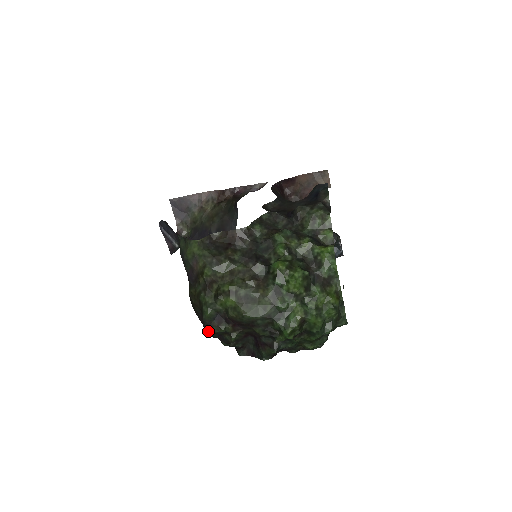
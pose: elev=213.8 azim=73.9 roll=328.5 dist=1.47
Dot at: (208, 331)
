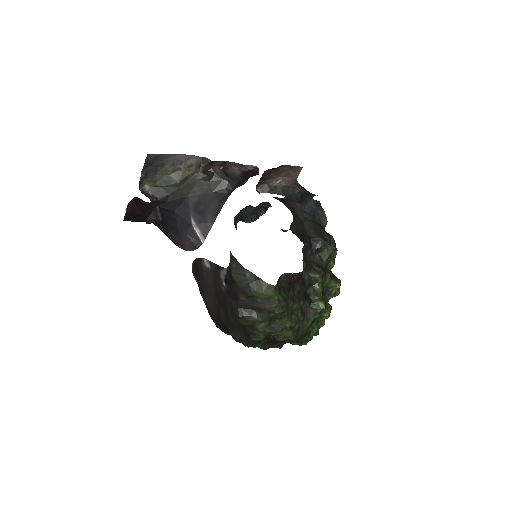
Dot at: (250, 346)
